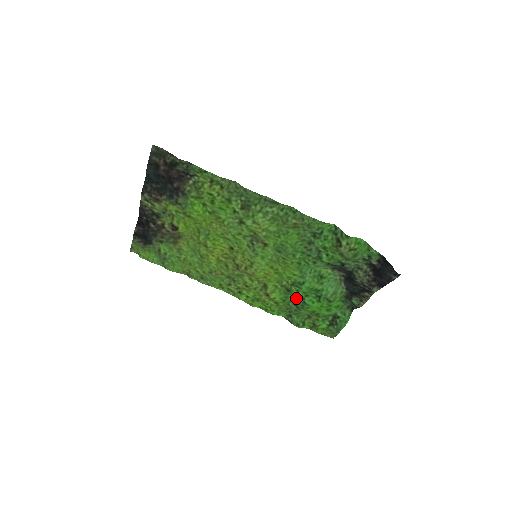
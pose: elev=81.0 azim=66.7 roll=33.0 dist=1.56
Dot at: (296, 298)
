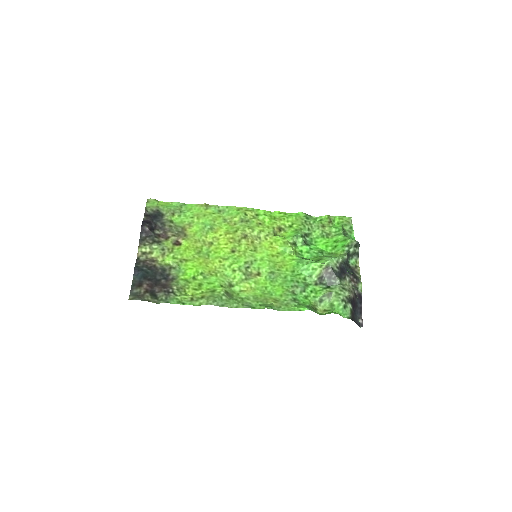
Dot at: (304, 240)
